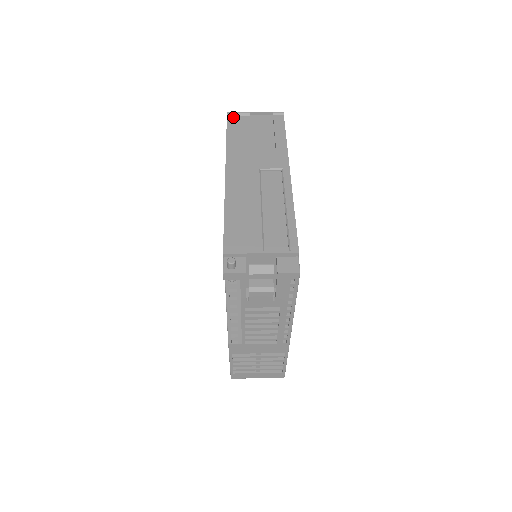
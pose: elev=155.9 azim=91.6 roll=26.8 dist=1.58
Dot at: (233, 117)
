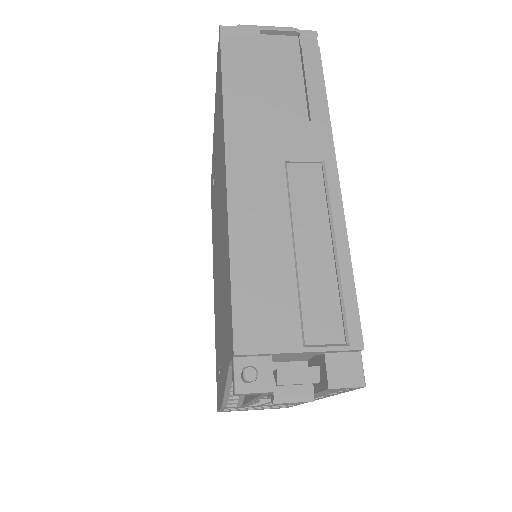
Dot at: (231, 37)
